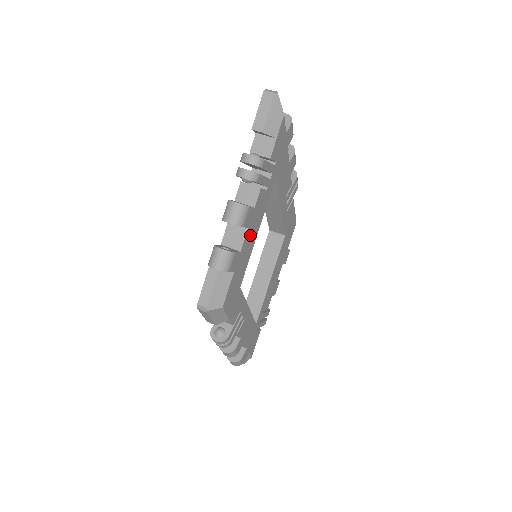
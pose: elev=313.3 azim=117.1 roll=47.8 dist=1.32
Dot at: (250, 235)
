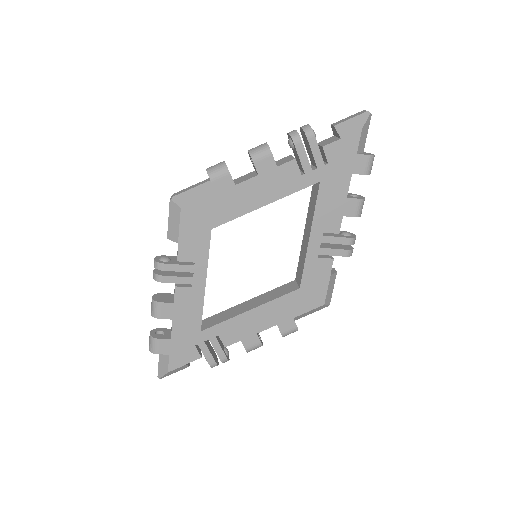
Dot at: (256, 189)
